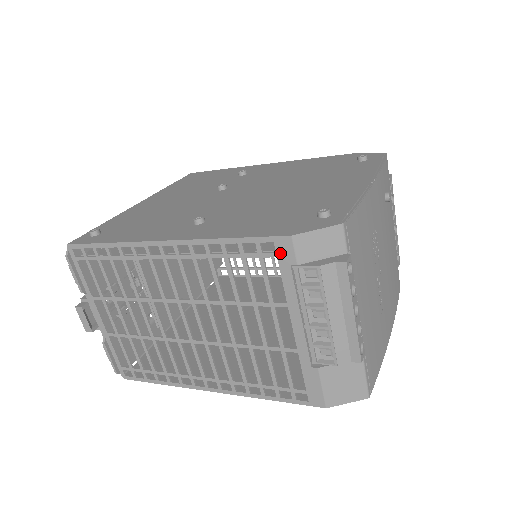
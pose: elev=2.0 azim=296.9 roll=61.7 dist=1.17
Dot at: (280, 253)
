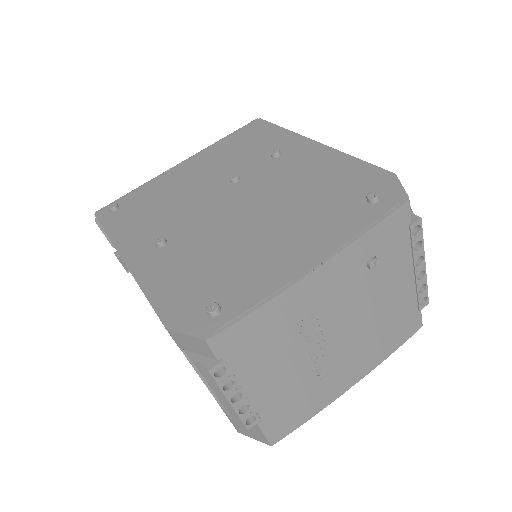
Dot at: occluded
